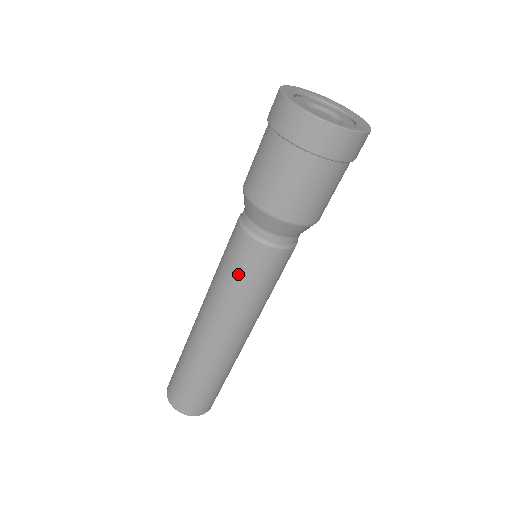
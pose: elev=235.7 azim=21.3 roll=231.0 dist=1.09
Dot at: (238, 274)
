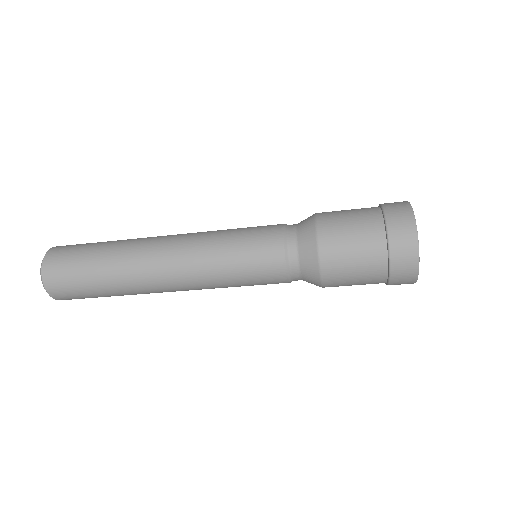
Dot at: (242, 256)
